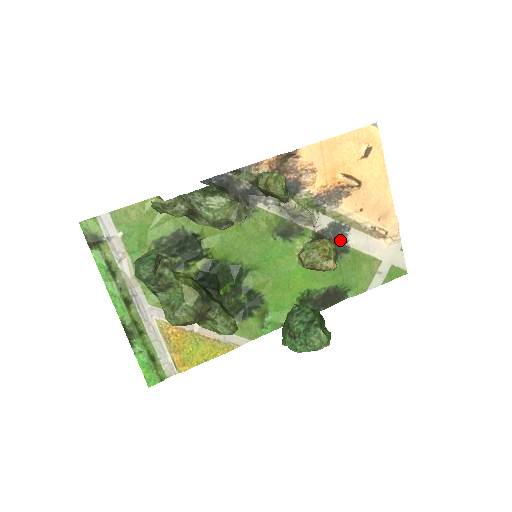
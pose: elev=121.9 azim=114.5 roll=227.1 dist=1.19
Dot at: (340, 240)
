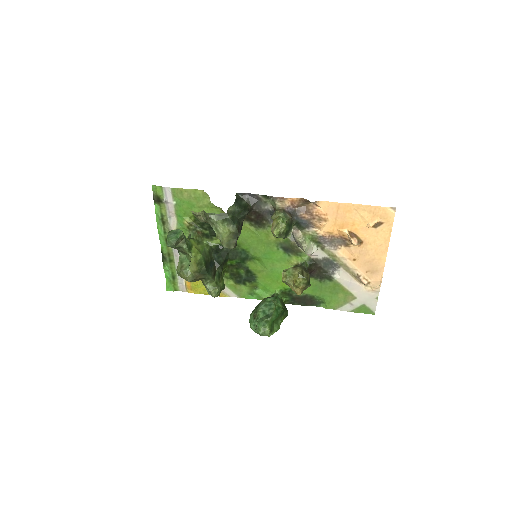
Dot at: (329, 270)
